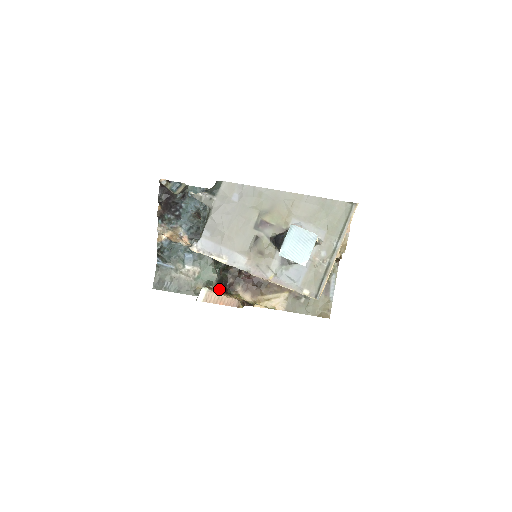
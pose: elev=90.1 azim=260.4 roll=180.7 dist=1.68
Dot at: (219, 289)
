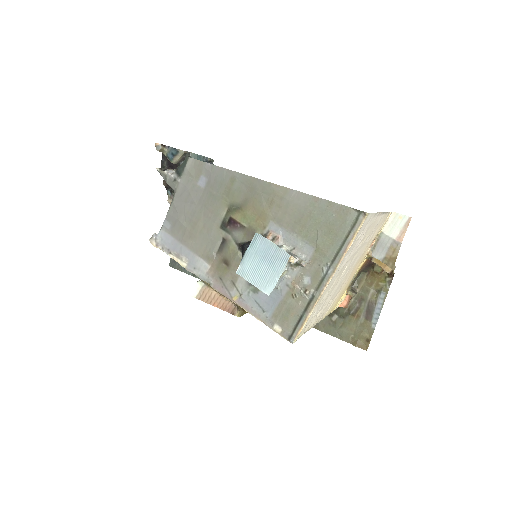
Dot at: occluded
